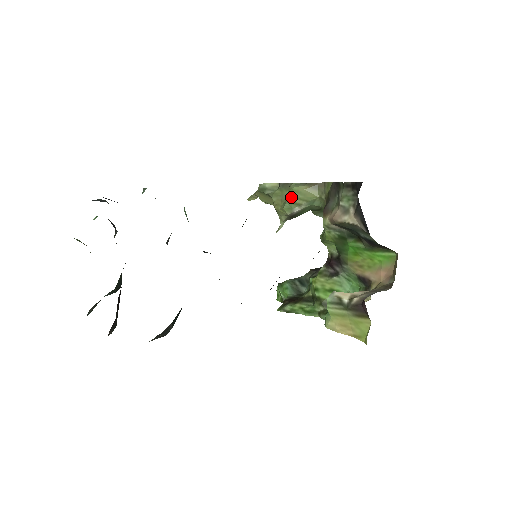
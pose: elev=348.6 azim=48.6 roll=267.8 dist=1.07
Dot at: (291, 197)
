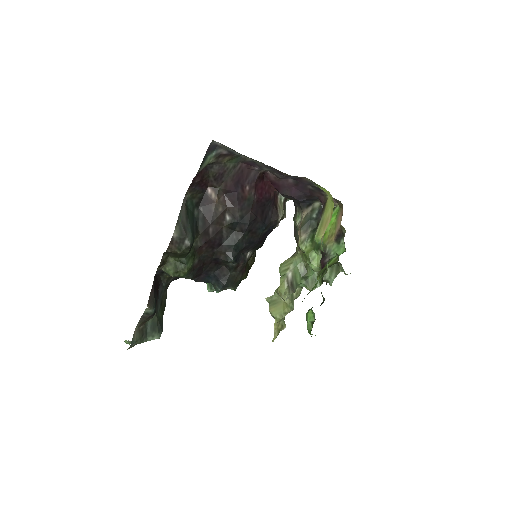
Dot at: (281, 269)
